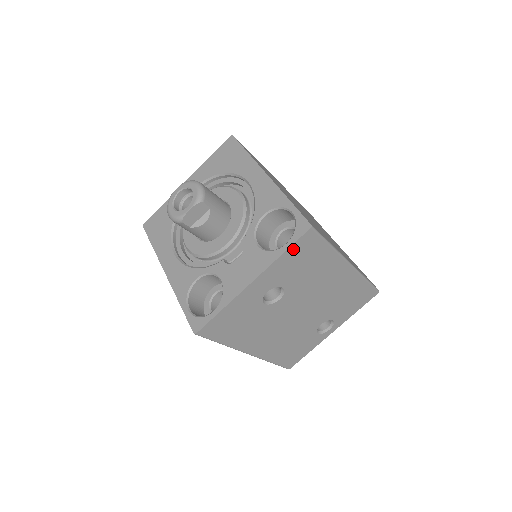
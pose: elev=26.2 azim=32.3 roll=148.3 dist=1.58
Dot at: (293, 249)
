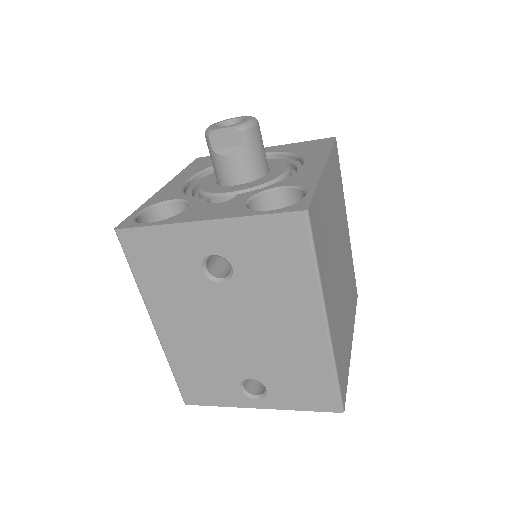
Dot at: (270, 221)
